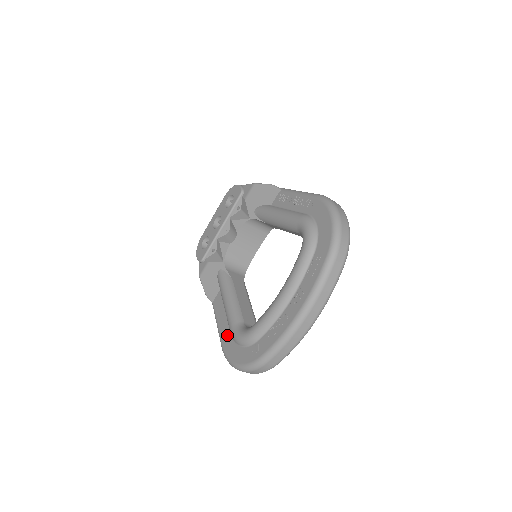
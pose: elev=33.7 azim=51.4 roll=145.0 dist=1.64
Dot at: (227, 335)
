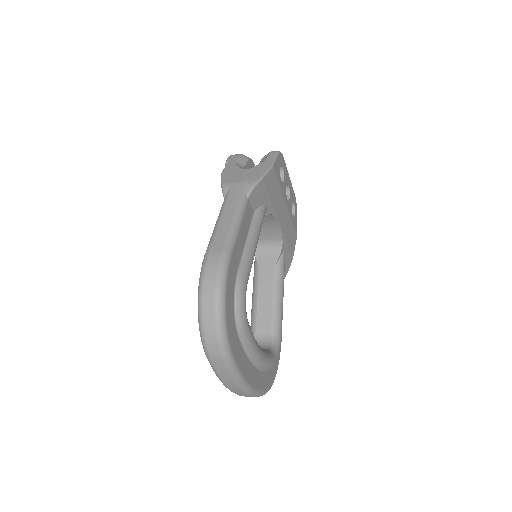
Dot at: occluded
